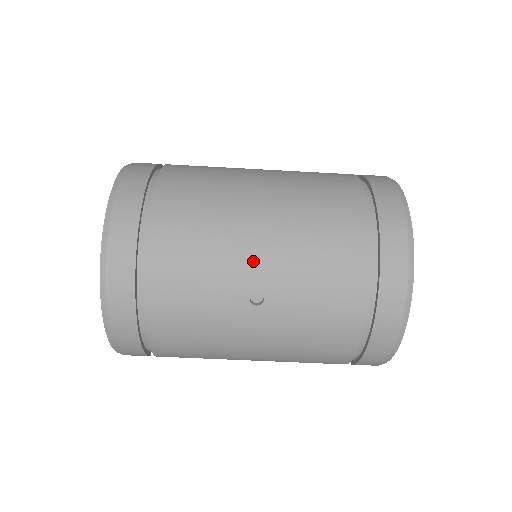
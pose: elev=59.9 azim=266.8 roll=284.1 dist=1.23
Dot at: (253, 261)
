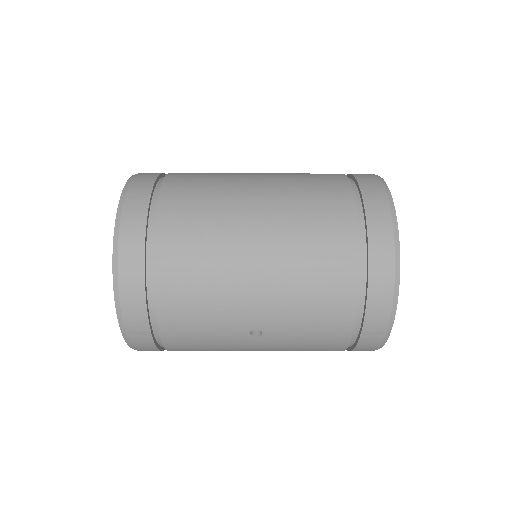
Dot at: (251, 308)
